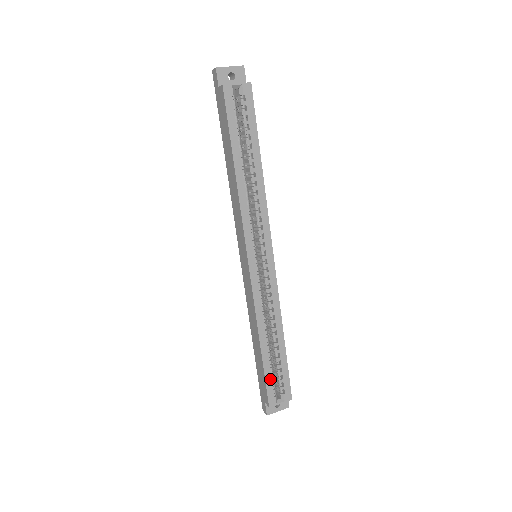
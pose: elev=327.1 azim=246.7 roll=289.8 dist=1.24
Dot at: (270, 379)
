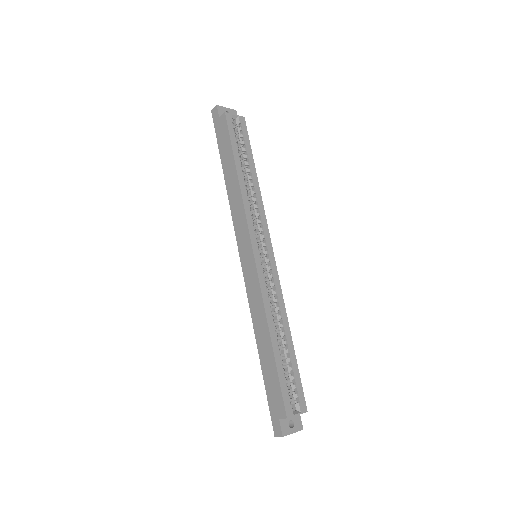
Dot at: (284, 382)
